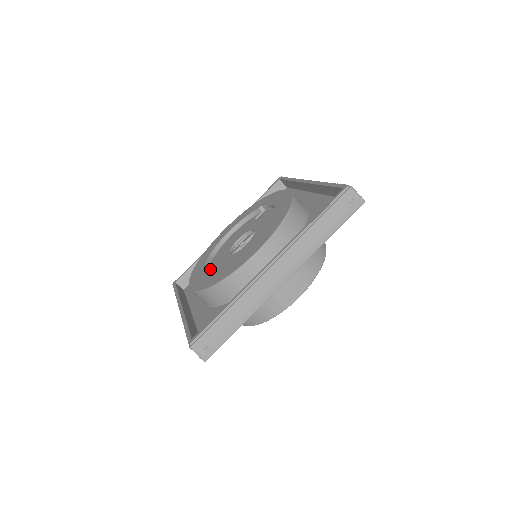
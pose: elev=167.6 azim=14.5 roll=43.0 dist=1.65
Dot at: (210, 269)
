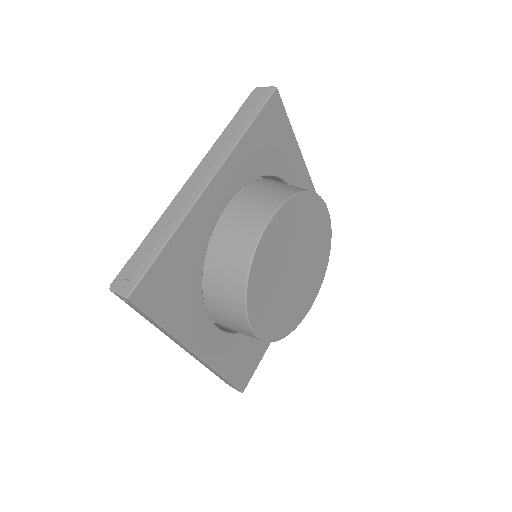
Dot at: occluded
